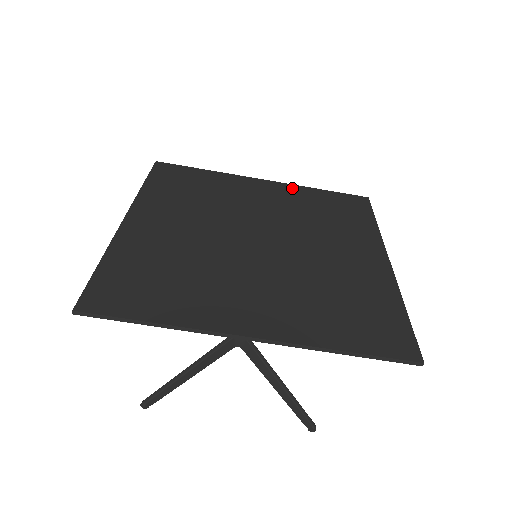
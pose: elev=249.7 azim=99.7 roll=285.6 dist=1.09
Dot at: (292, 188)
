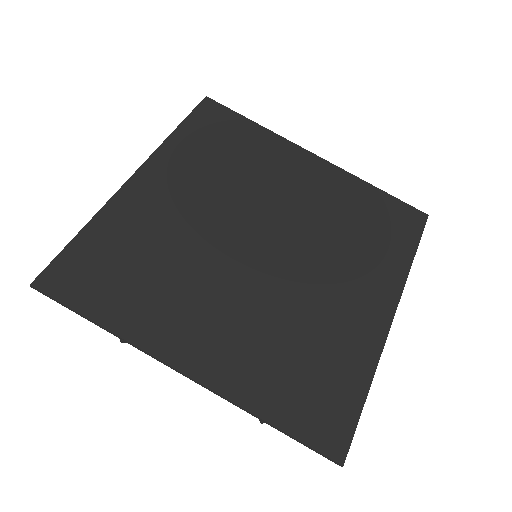
Dot at: (342, 177)
